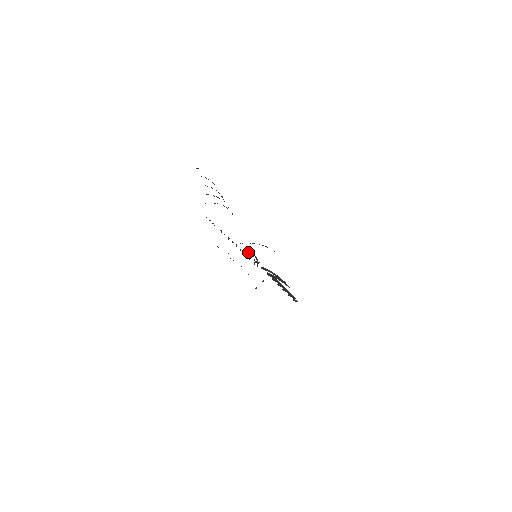
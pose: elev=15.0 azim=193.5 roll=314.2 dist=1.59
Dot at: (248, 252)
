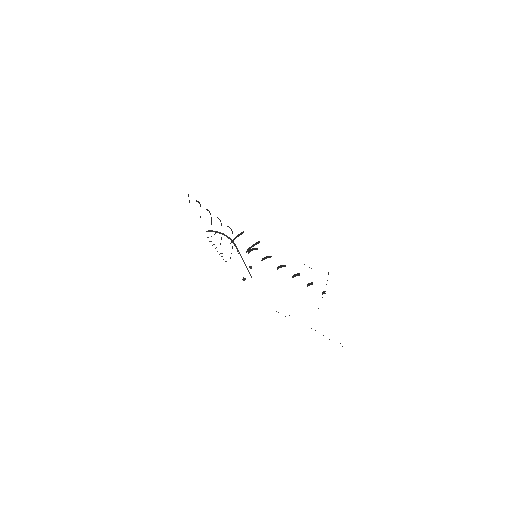
Dot at: (211, 230)
